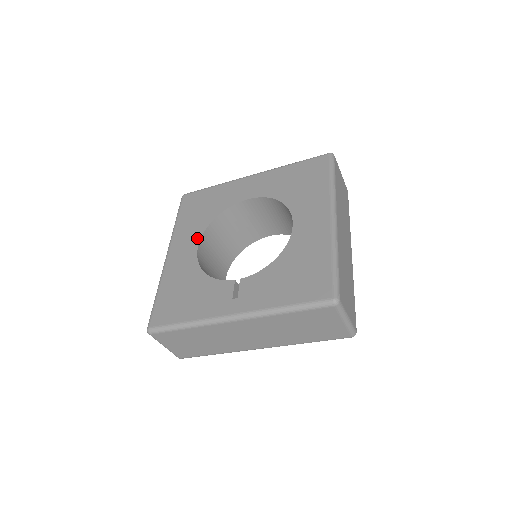
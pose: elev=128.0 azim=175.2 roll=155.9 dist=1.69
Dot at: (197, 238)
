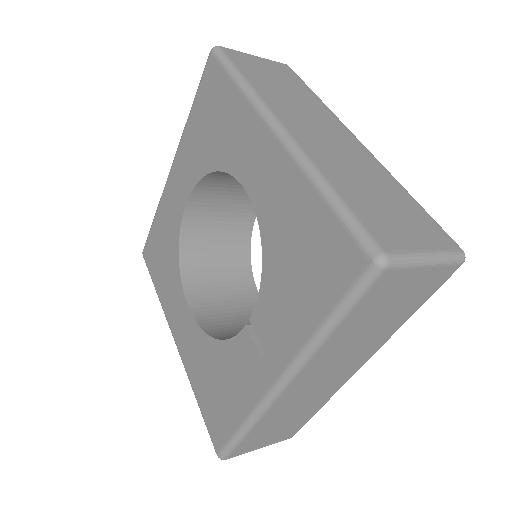
Dot at: (181, 297)
